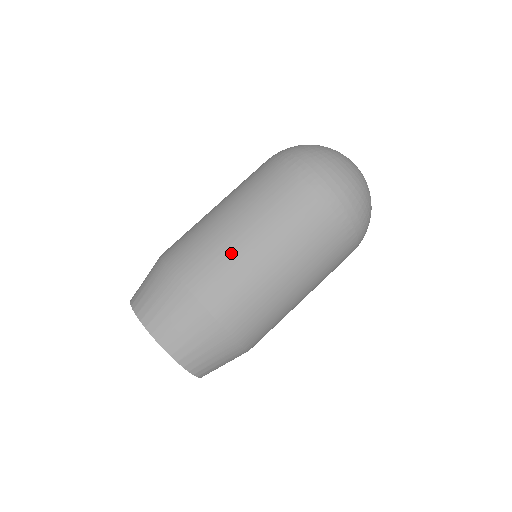
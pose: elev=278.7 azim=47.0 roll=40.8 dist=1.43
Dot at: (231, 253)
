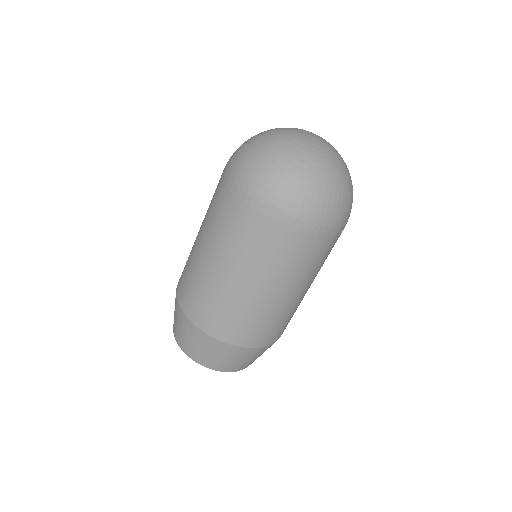
Dot at: (210, 287)
